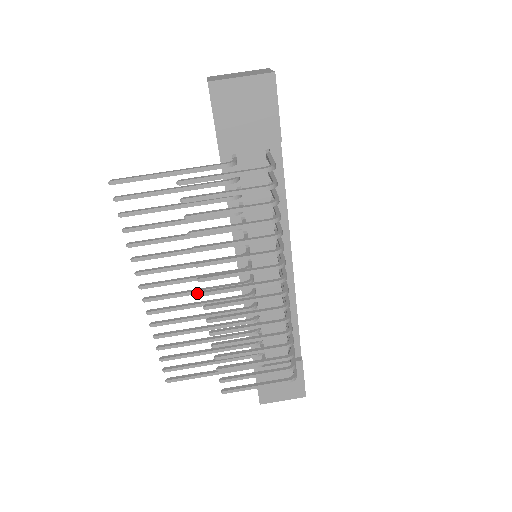
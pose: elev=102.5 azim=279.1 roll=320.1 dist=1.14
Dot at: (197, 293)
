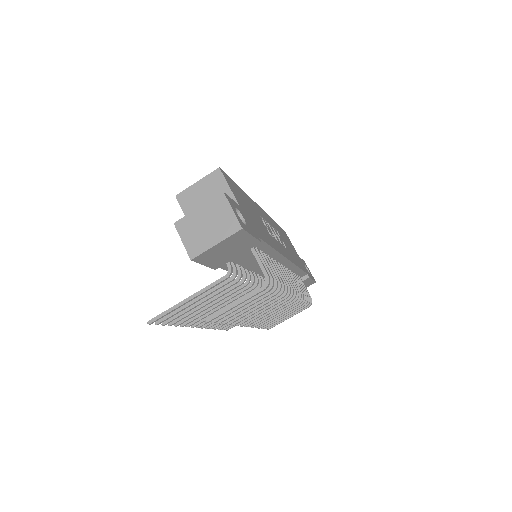
Dot at: occluded
